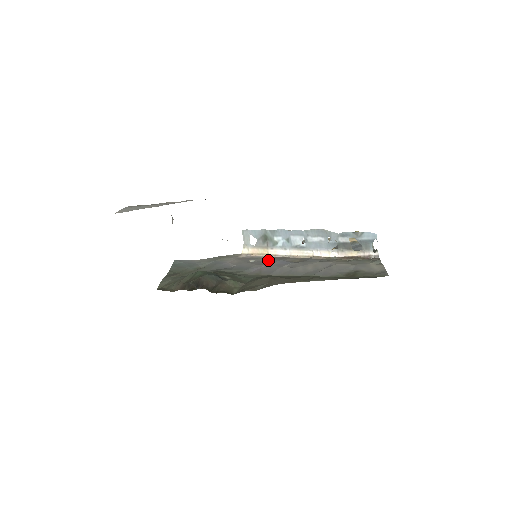
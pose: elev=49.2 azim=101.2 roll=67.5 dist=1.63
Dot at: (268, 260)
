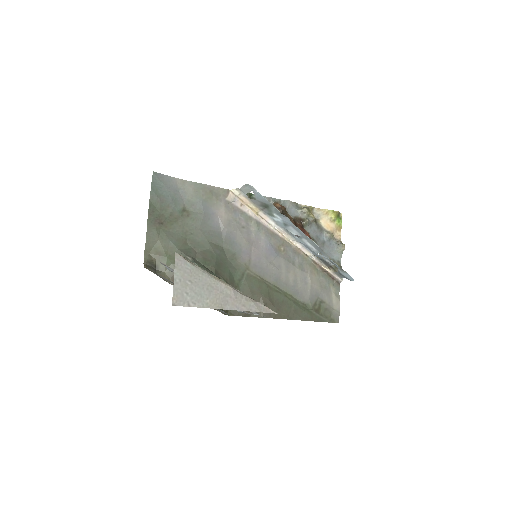
Dot at: (257, 231)
